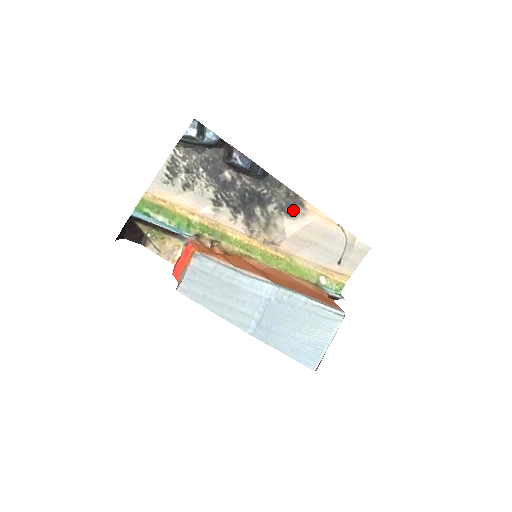
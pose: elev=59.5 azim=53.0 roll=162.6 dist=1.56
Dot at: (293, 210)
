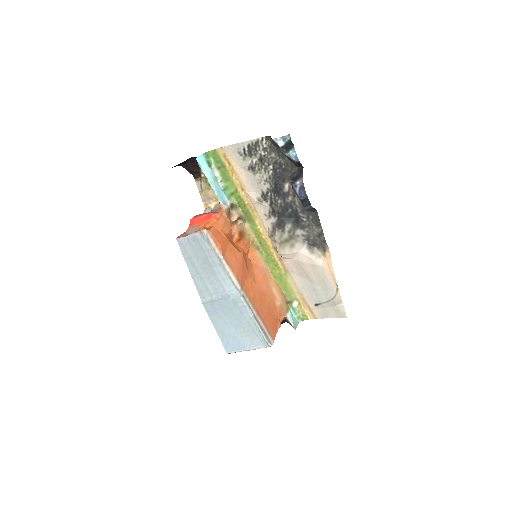
Dot at: (316, 246)
